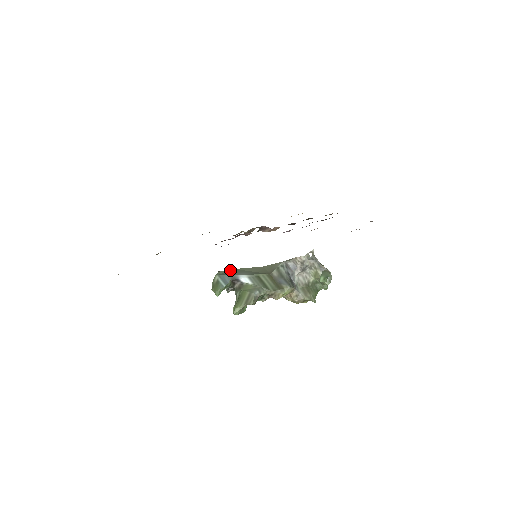
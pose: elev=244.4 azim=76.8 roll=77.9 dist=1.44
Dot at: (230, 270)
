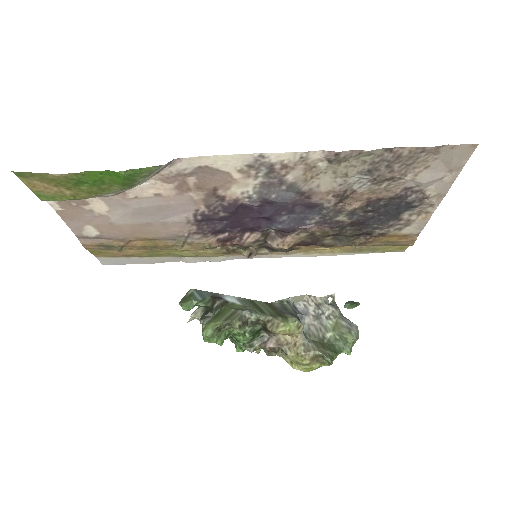
Dot at: occluded
